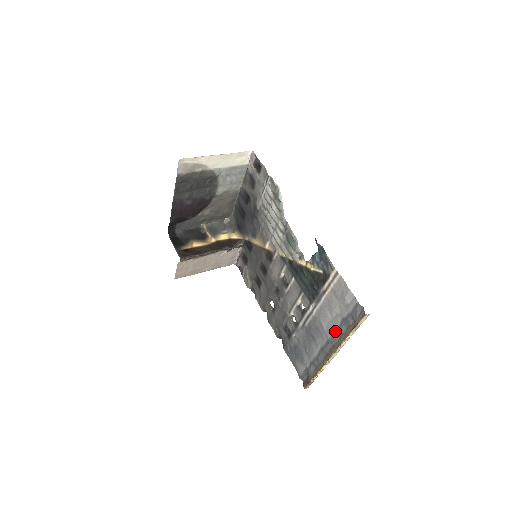
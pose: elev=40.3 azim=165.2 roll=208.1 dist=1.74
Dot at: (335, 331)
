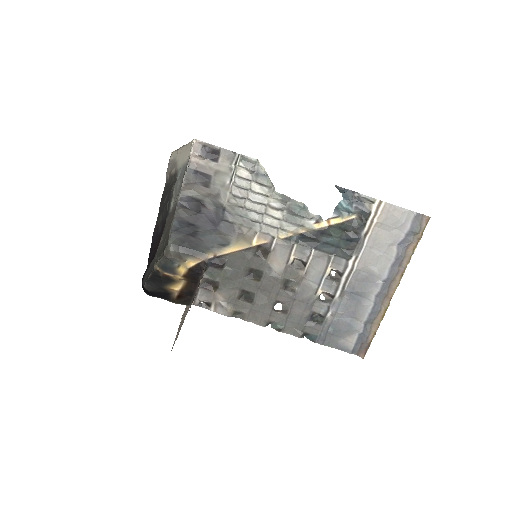
Dot at: (393, 263)
